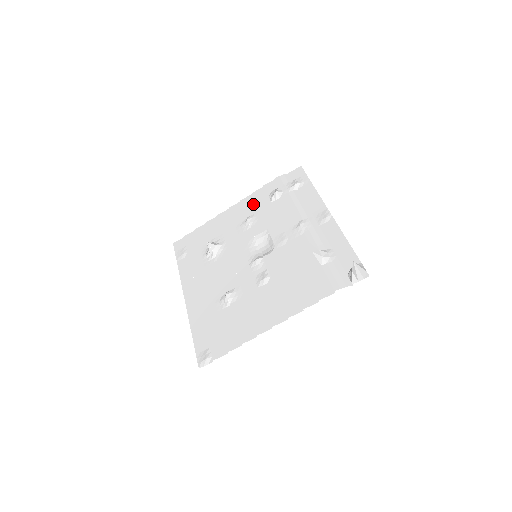
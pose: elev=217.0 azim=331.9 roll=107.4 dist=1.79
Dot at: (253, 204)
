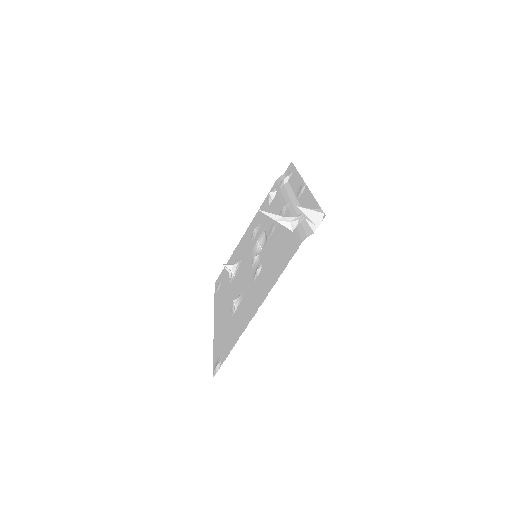
Dot at: (259, 215)
